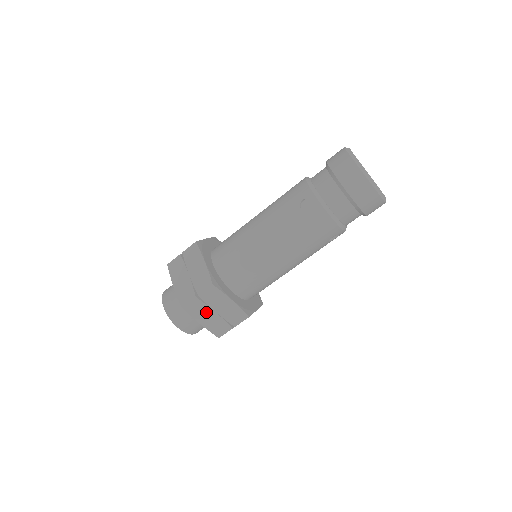
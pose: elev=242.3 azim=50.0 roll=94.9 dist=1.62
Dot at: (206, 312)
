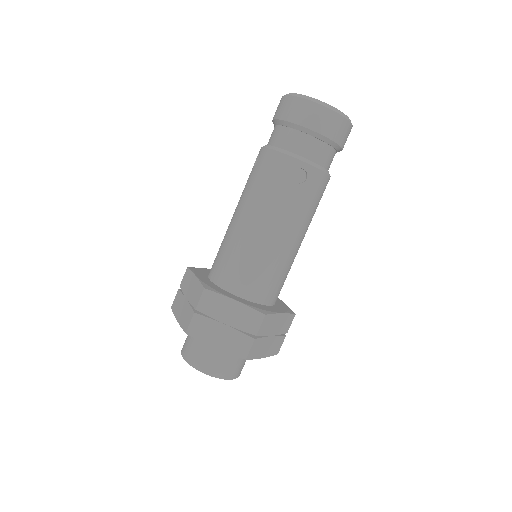
Dot at: (265, 343)
